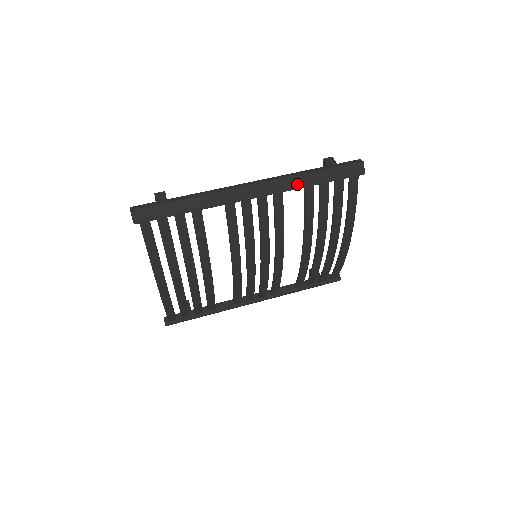
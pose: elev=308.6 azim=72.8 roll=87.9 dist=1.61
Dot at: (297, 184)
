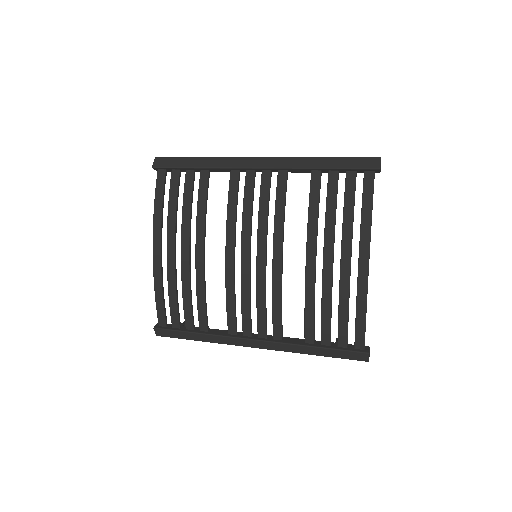
Dot at: (302, 164)
